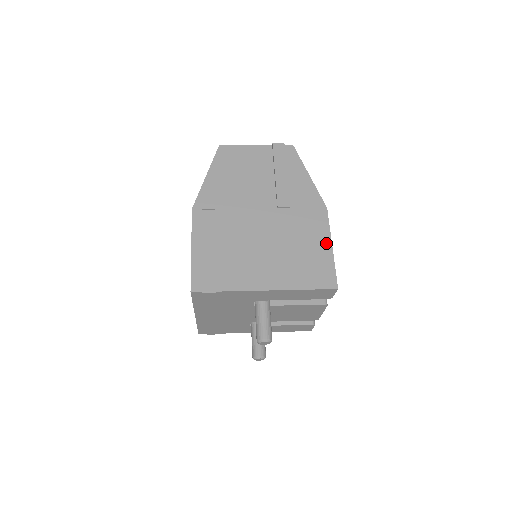
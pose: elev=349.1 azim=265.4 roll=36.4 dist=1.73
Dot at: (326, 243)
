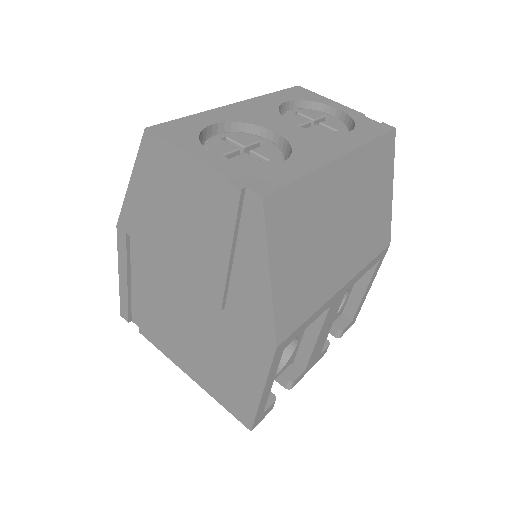
Dot at: (256, 384)
